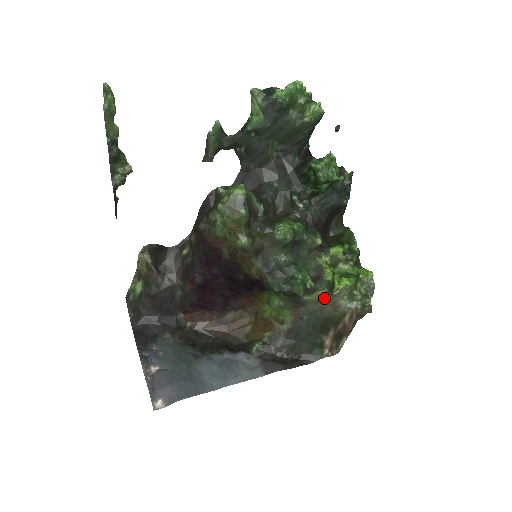
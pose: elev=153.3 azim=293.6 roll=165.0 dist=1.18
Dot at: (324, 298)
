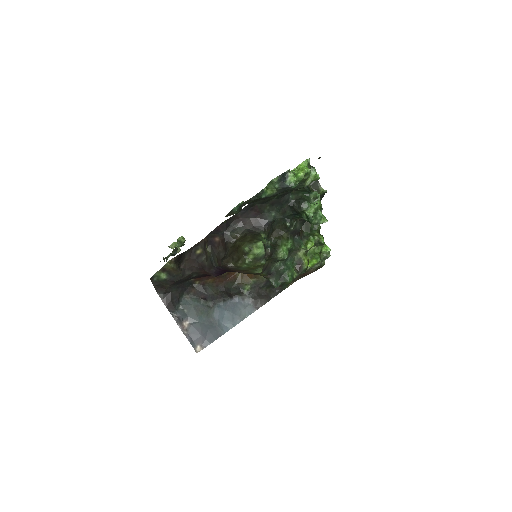
Dot at: occluded
